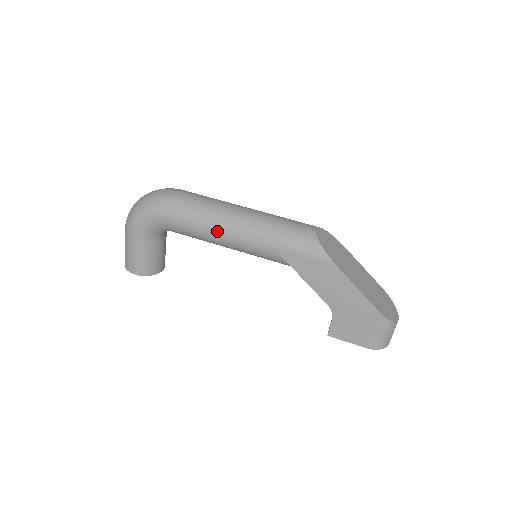
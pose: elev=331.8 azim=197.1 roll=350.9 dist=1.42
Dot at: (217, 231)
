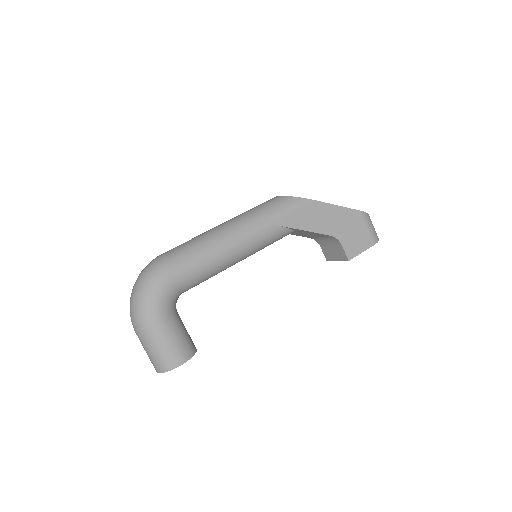
Dot at: (223, 248)
